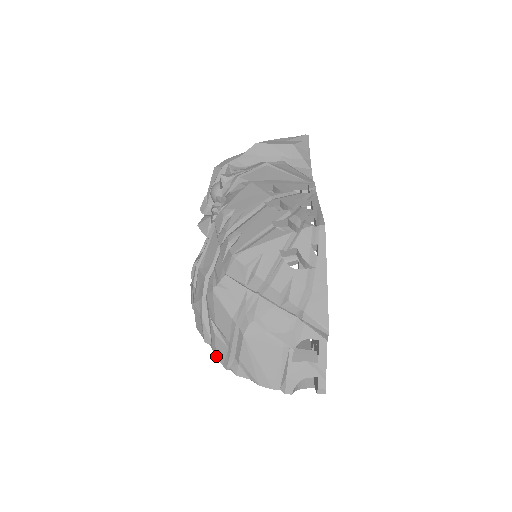
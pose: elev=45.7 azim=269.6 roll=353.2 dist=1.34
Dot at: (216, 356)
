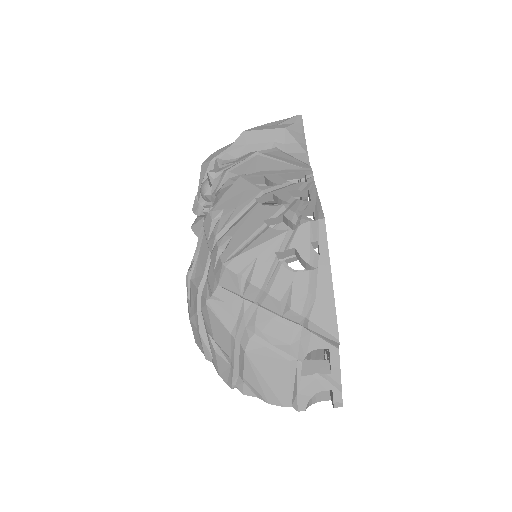
Dot at: (219, 374)
